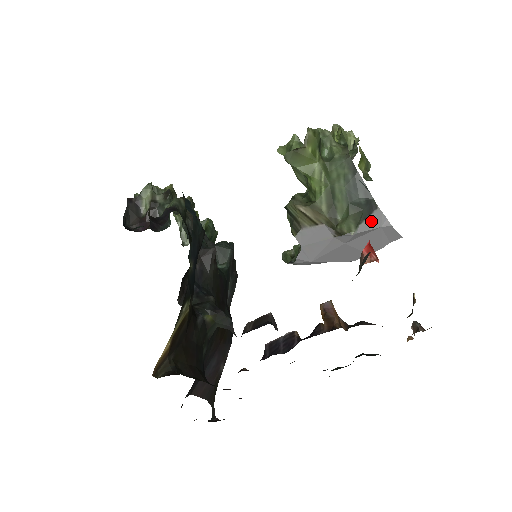
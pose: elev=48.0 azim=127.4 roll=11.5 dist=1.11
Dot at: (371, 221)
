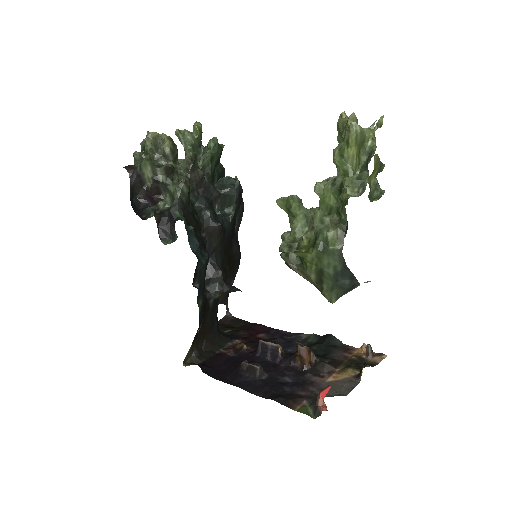
Dot at: (352, 289)
